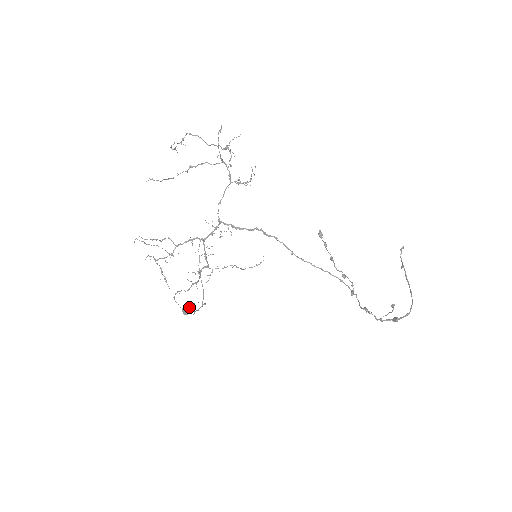
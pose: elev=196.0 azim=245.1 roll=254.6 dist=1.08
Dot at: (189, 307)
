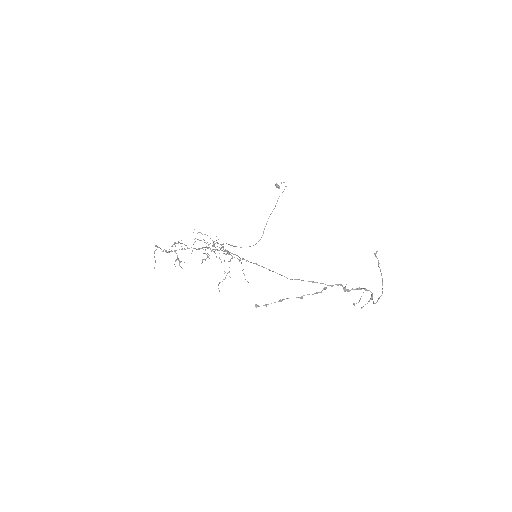
Dot at: occluded
